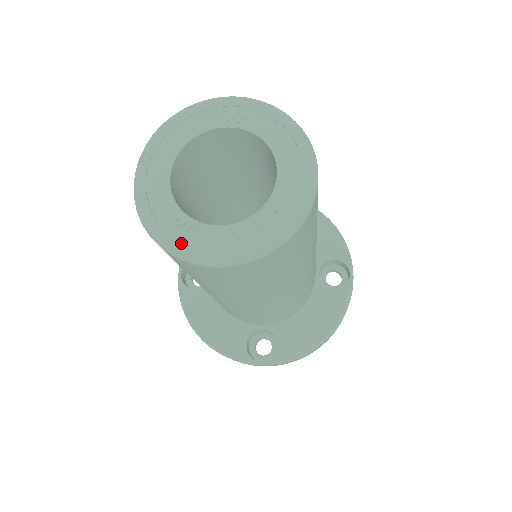
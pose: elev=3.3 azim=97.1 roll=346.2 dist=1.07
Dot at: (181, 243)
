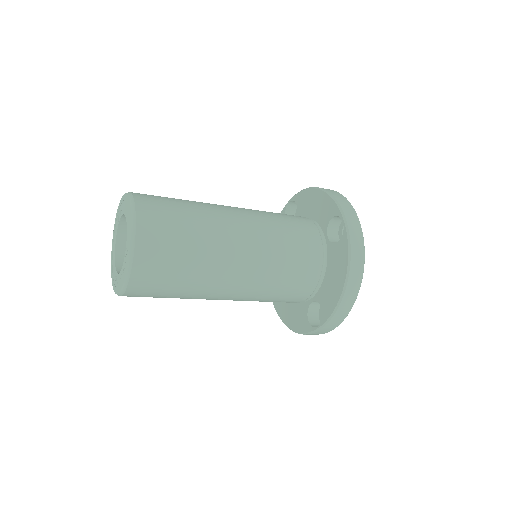
Dot at: (117, 288)
